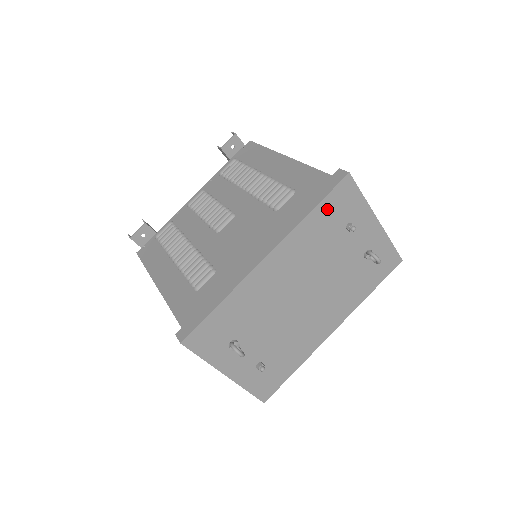
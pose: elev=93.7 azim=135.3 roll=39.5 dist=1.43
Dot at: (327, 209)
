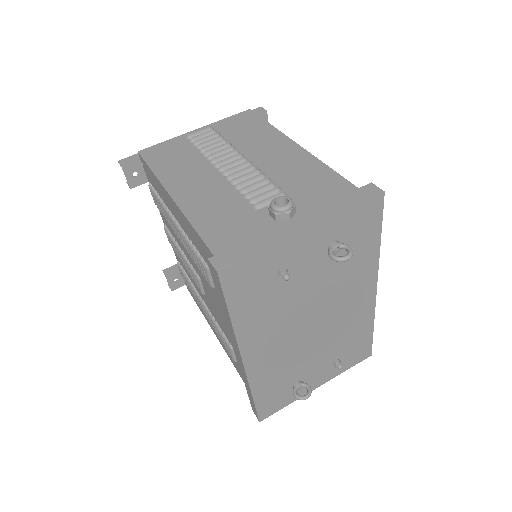
Dot at: (241, 300)
